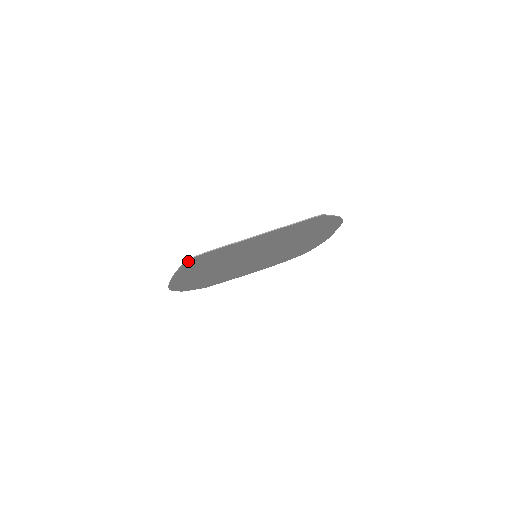
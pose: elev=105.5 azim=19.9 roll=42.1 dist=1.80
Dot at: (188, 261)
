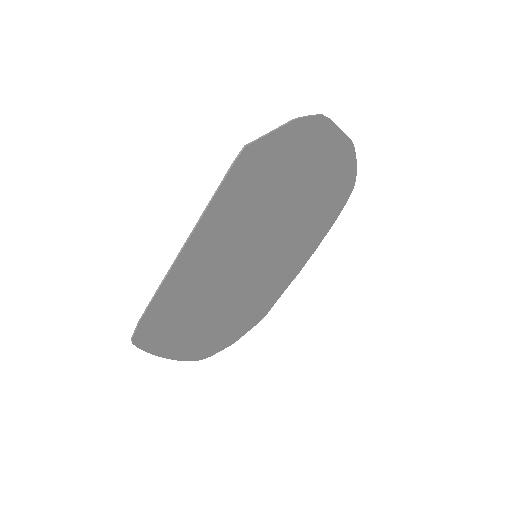
Dot at: (137, 342)
